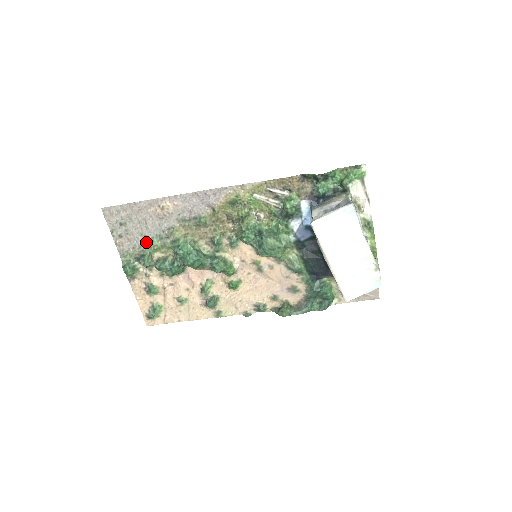
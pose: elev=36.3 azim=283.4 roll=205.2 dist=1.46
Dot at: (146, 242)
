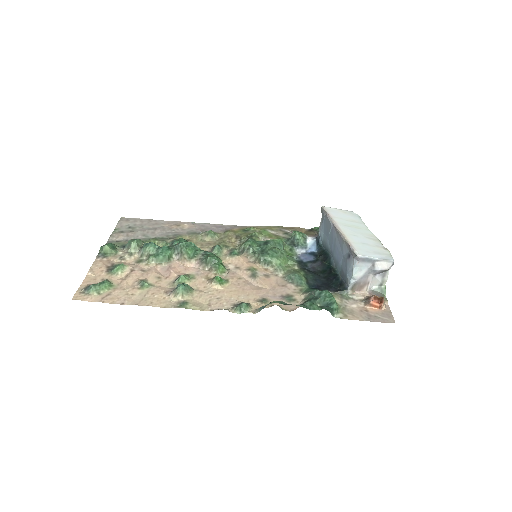
Dot at: (144, 239)
